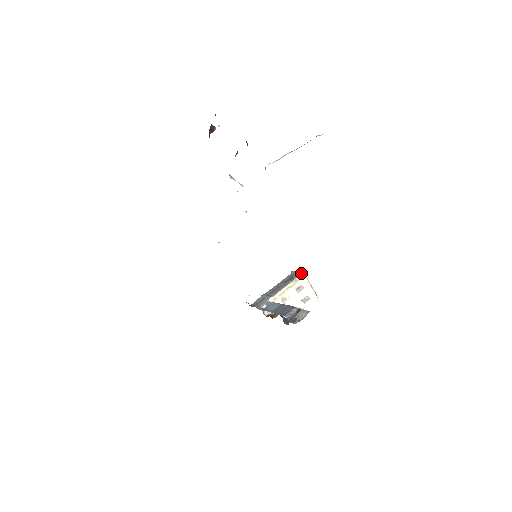
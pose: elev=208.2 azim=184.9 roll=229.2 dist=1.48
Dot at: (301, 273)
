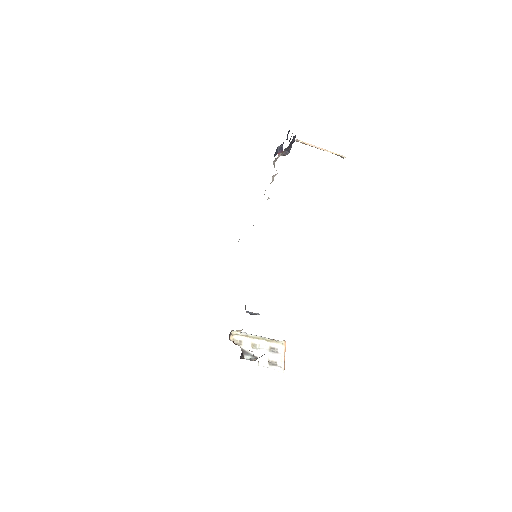
Dot at: (283, 340)
